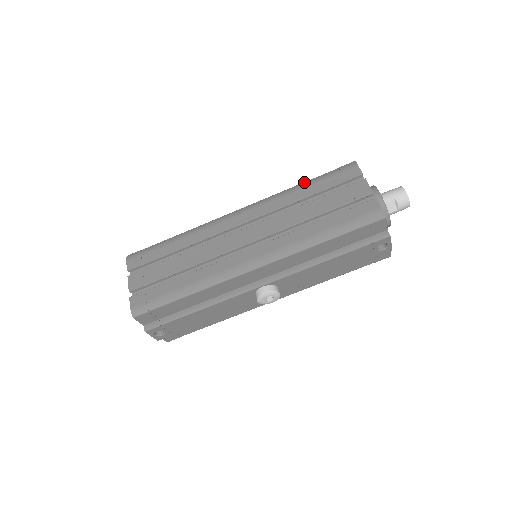
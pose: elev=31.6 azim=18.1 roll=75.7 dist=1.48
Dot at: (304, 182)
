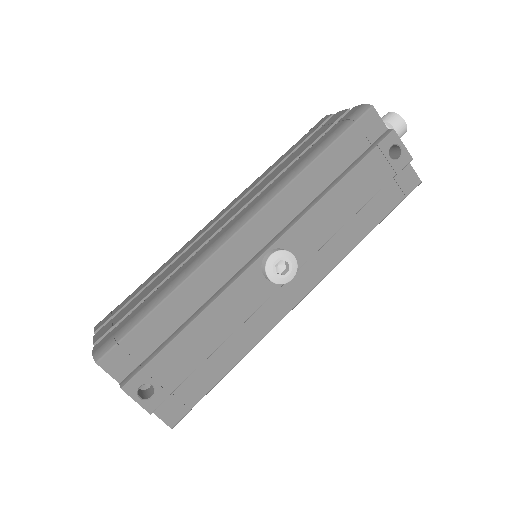
Dot at: occluded
